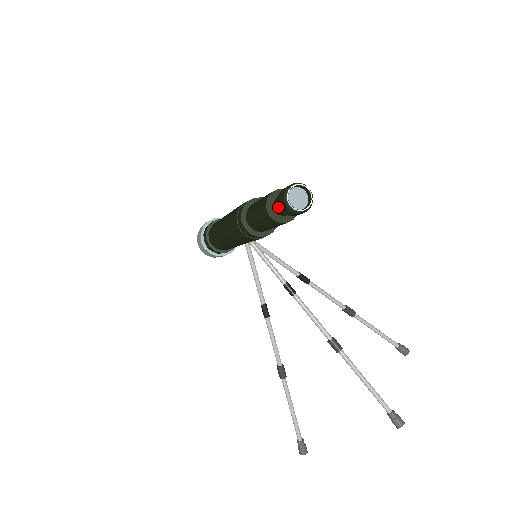
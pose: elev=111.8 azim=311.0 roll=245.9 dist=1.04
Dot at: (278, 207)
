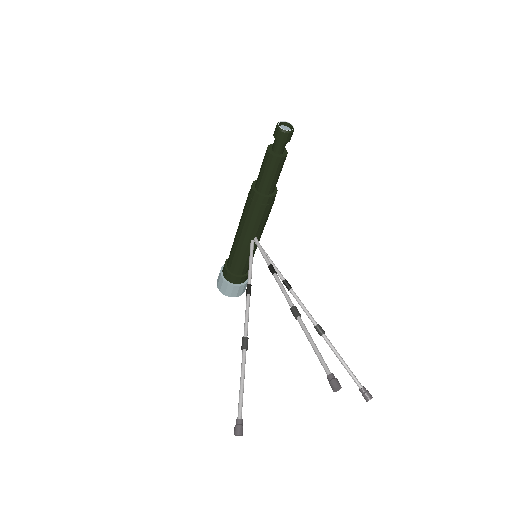
Dot at: (274, 143)
